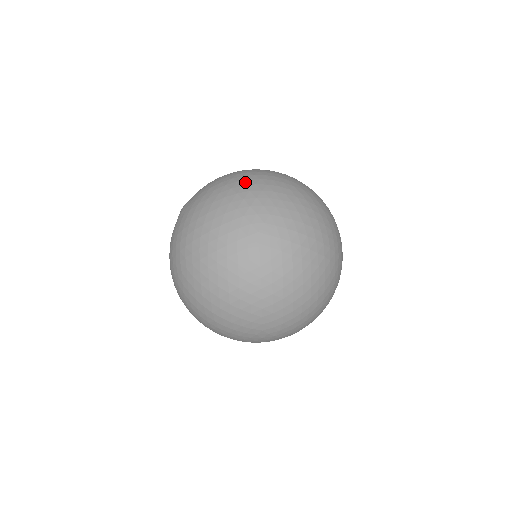
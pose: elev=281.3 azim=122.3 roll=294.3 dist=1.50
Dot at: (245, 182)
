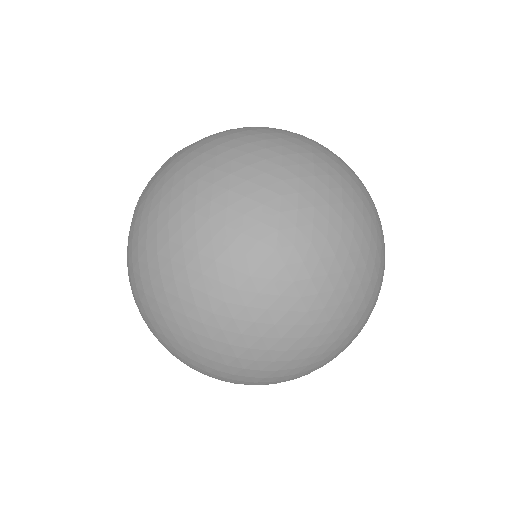
Dot at: (164, 264)
